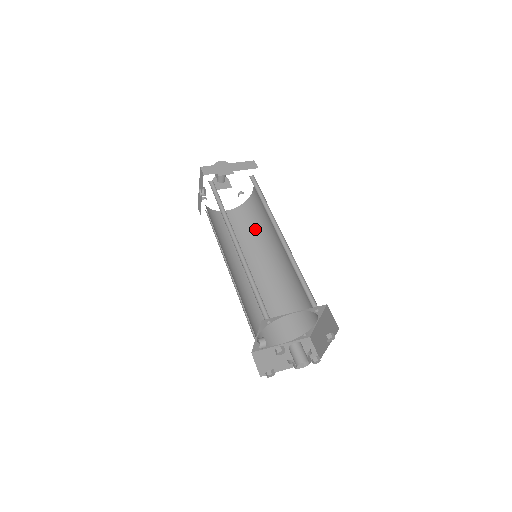
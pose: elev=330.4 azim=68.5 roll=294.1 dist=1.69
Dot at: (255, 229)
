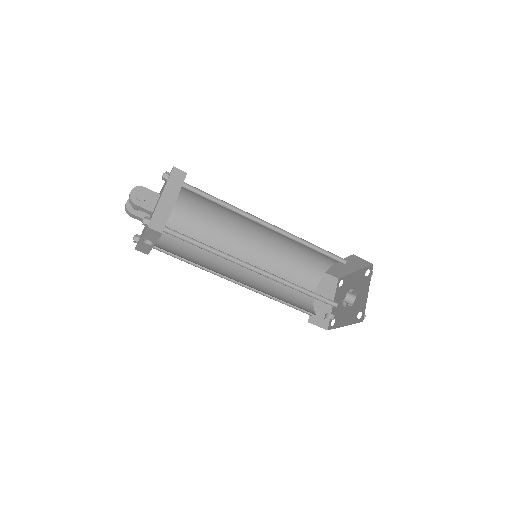
Dot at: (208, 224)
